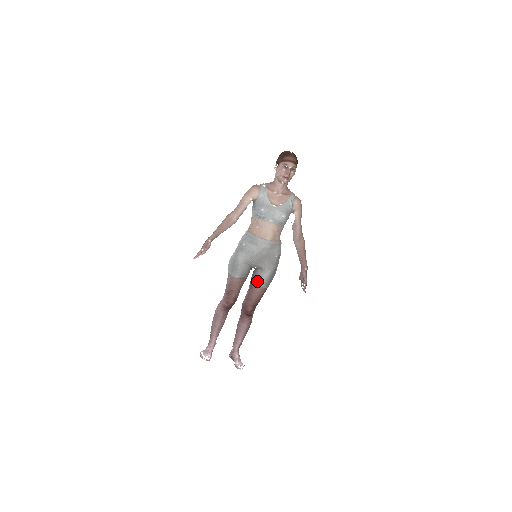
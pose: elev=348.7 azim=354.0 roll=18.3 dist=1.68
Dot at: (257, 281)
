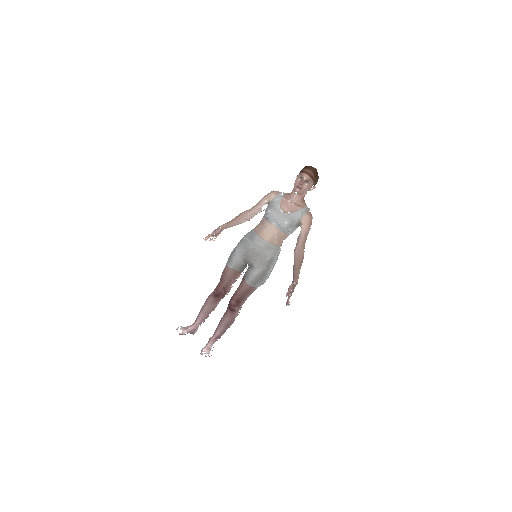
Dot at: (245, 277)
